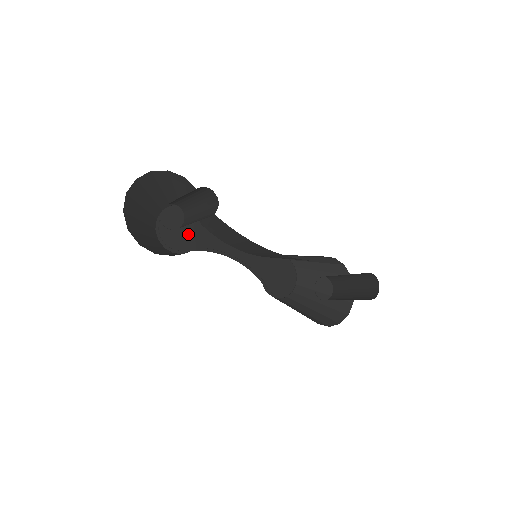
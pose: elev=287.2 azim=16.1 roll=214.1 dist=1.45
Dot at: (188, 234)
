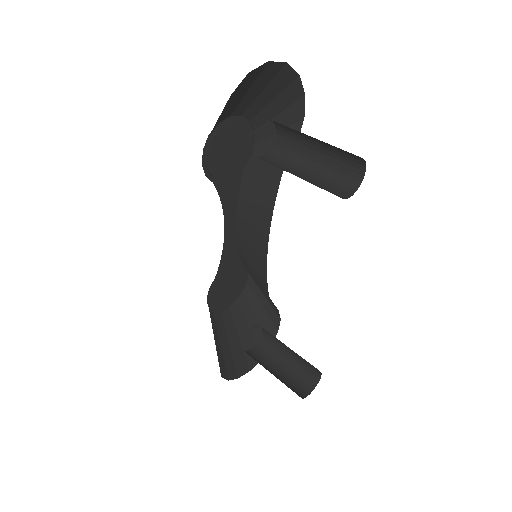
Dot at: (229, 164)
